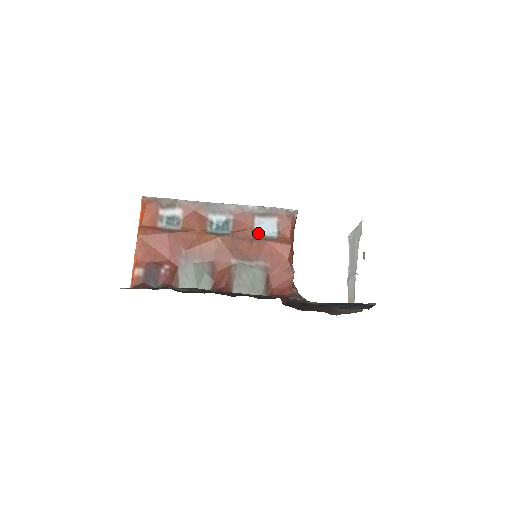
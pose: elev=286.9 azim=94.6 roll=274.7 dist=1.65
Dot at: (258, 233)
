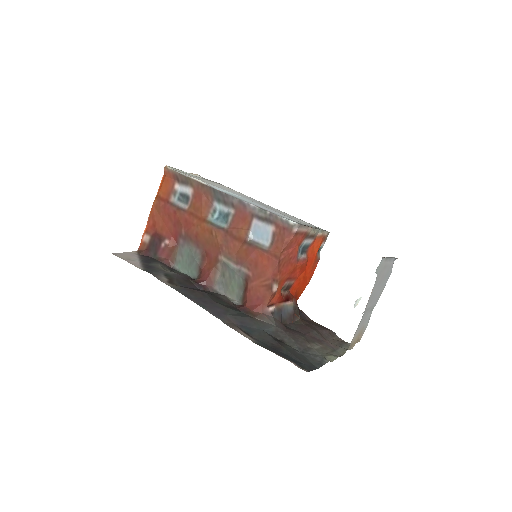
Dot at: (252, 236)
